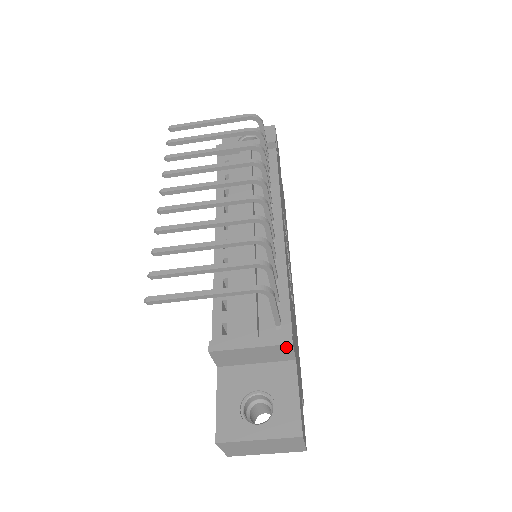
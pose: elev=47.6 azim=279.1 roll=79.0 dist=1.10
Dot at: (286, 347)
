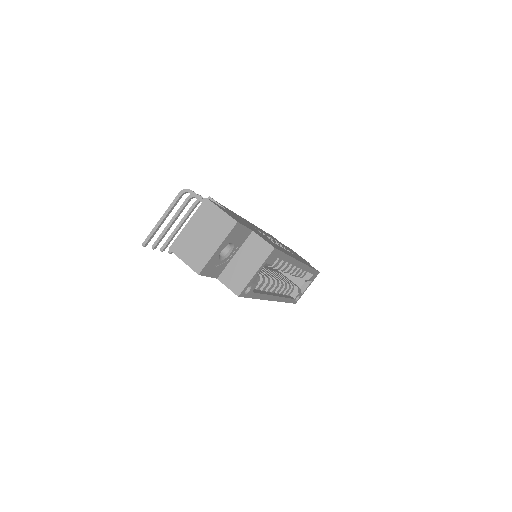
Dot at: occluded
